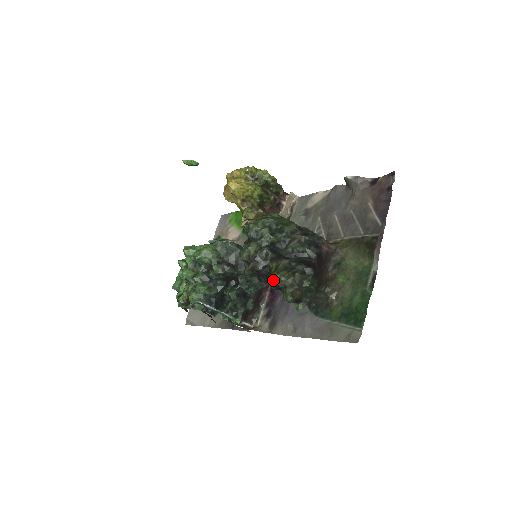
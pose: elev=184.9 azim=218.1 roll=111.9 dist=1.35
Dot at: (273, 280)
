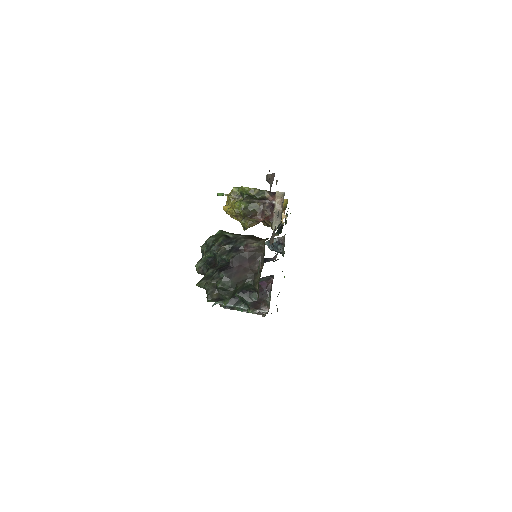
Dot at: occluded
